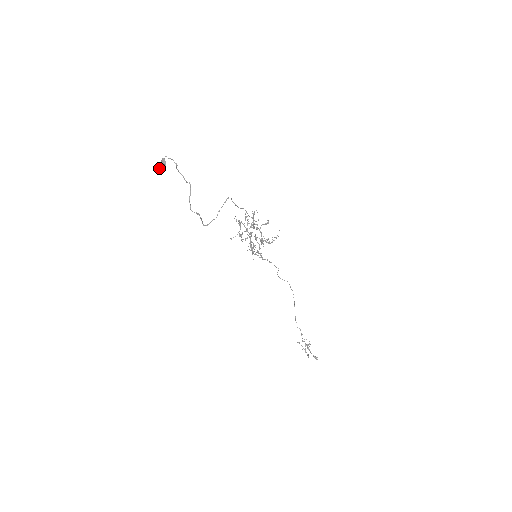
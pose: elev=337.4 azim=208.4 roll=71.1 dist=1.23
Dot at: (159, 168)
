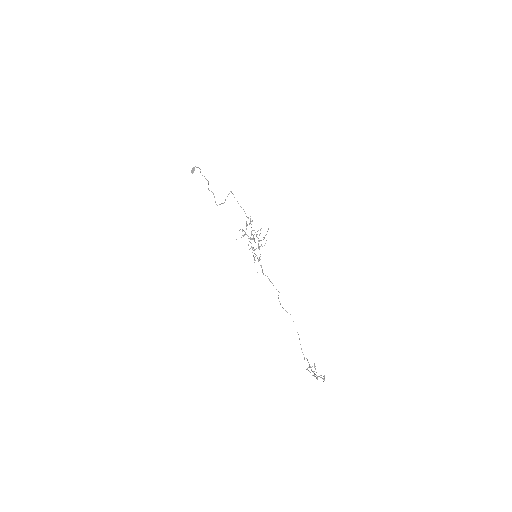
Dot at: (191, 171)
